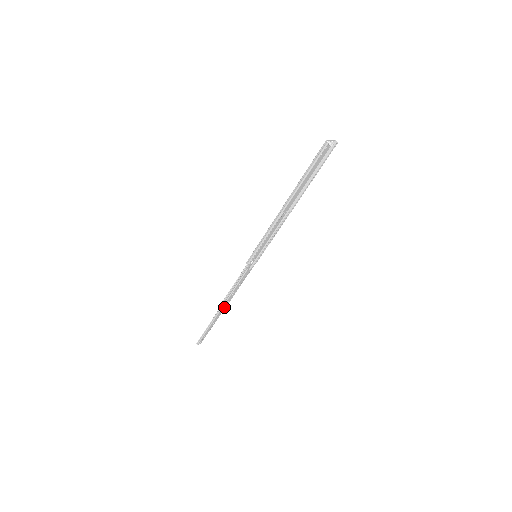
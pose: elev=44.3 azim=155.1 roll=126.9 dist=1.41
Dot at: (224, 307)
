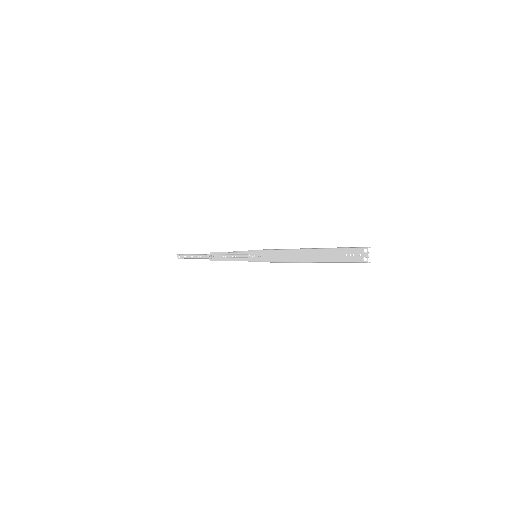
Dot at: (211, 256)
